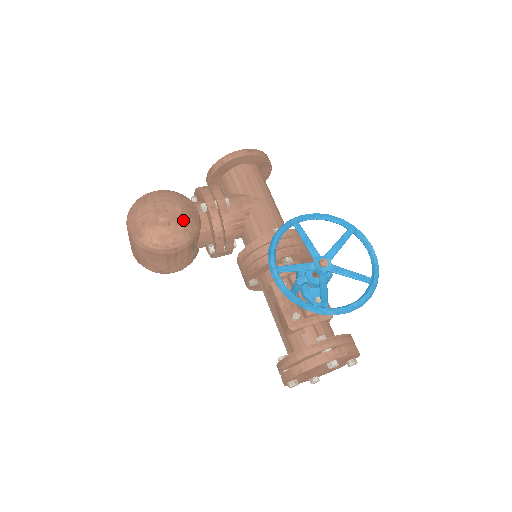
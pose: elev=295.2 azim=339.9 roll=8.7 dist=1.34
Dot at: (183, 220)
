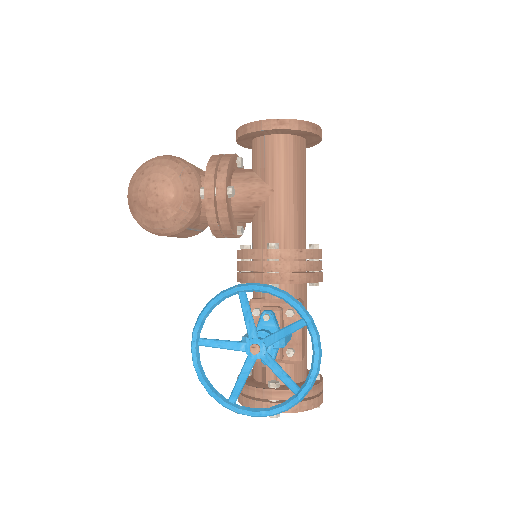
Dot at: (174, 208)
